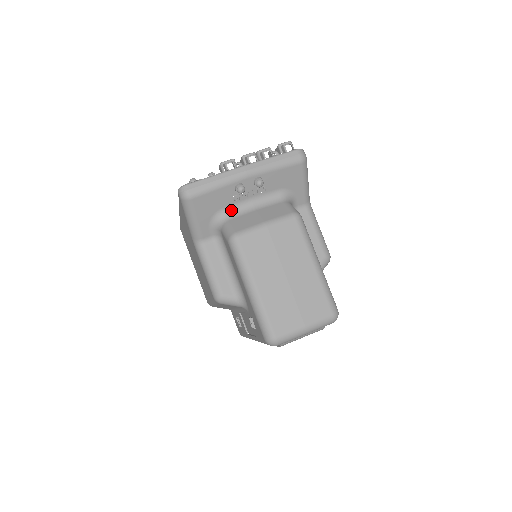
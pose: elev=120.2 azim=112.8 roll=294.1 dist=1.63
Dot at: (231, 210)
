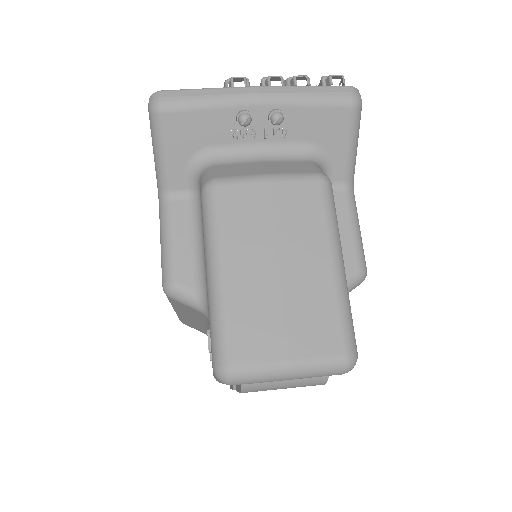
Dot at: (224, 153)
